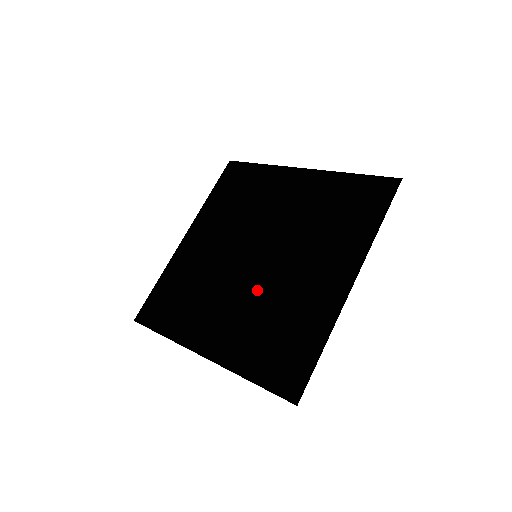
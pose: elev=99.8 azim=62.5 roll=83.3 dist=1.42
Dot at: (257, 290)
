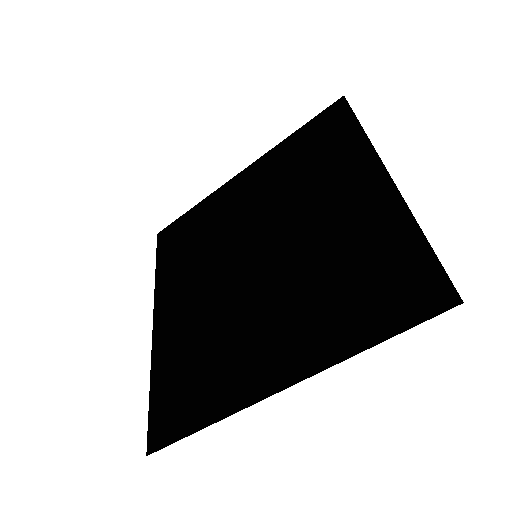
Dot at: (287, 274)
